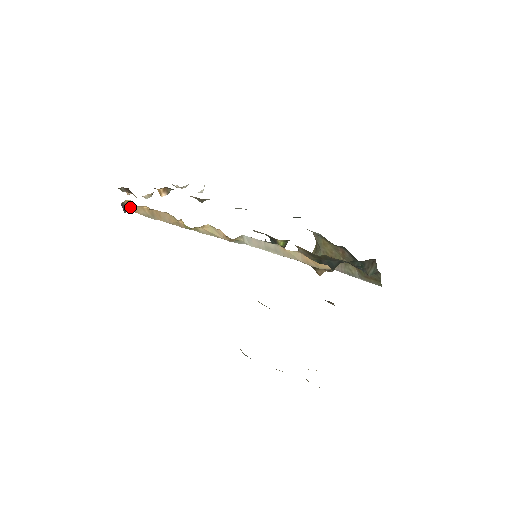
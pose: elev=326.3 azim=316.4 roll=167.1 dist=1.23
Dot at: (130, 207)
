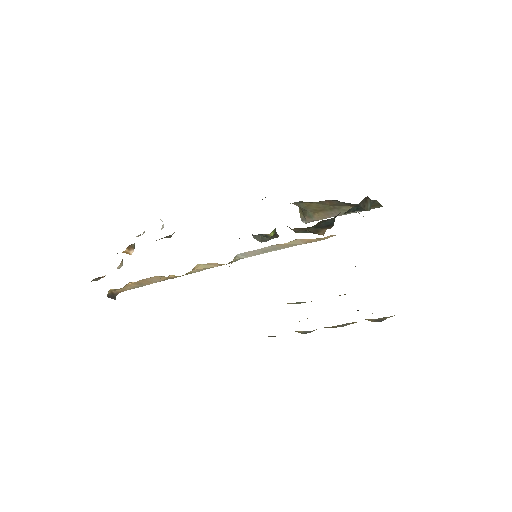
Dot at: (116, 292)
